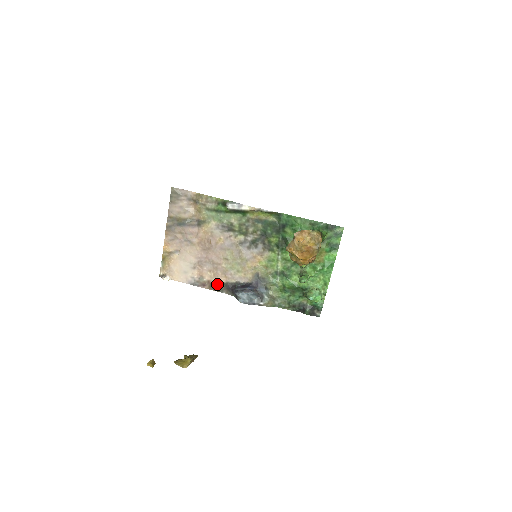
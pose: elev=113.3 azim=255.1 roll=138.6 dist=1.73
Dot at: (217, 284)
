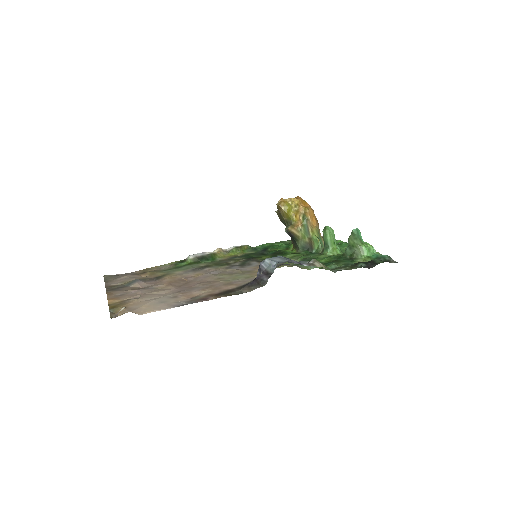
Dot at: (226, 292)
